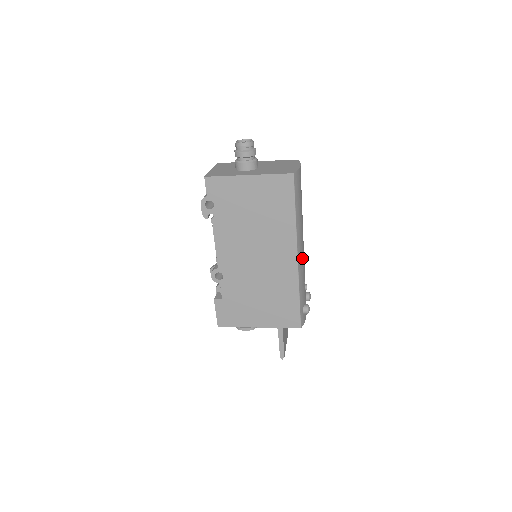
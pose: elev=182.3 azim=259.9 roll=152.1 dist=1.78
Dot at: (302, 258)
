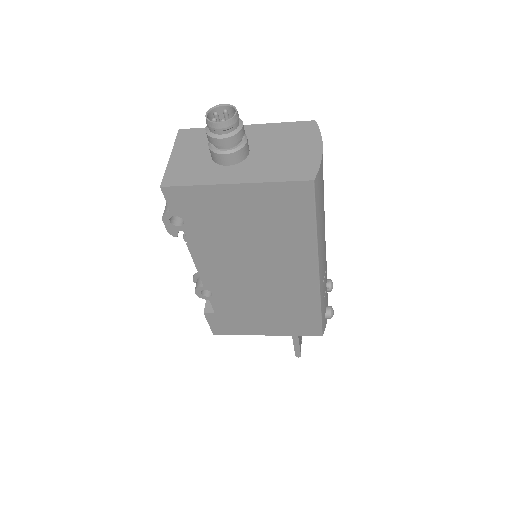
Dot at: (324, 265)
